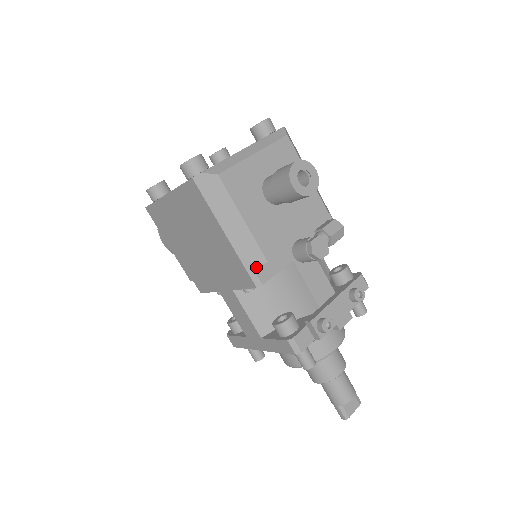
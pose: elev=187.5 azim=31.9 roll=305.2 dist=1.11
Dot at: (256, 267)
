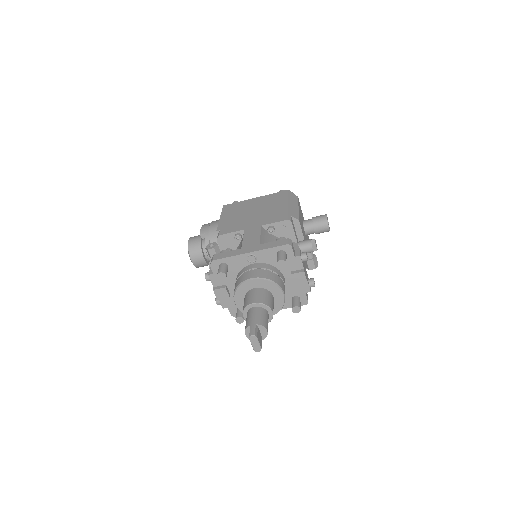
Dot at: (293, 217)
